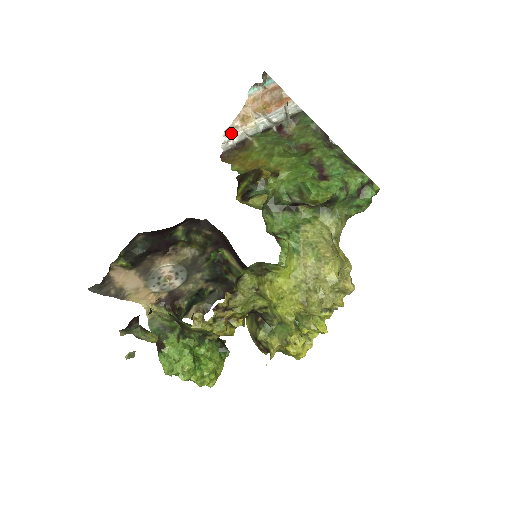
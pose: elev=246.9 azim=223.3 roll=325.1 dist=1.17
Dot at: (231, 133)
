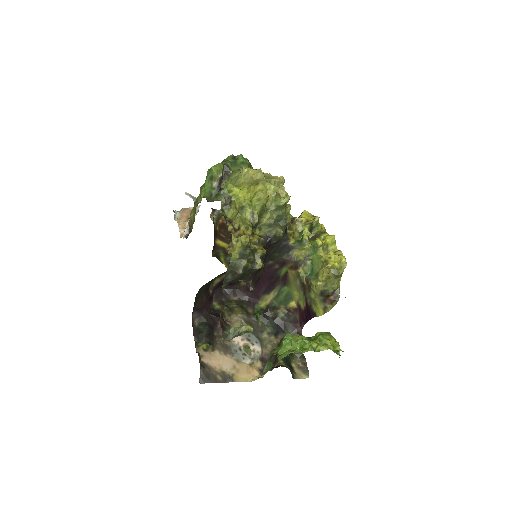
Dot at: occluded
